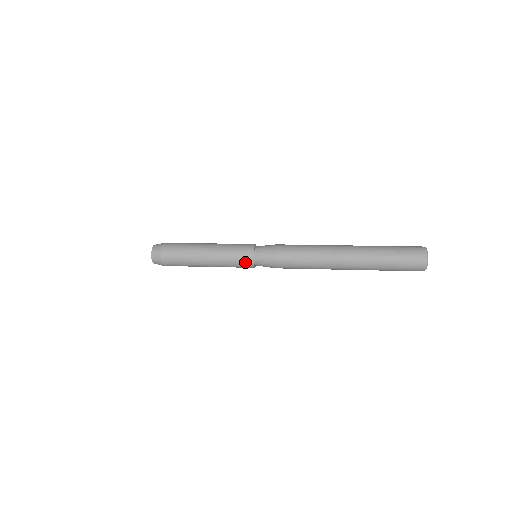
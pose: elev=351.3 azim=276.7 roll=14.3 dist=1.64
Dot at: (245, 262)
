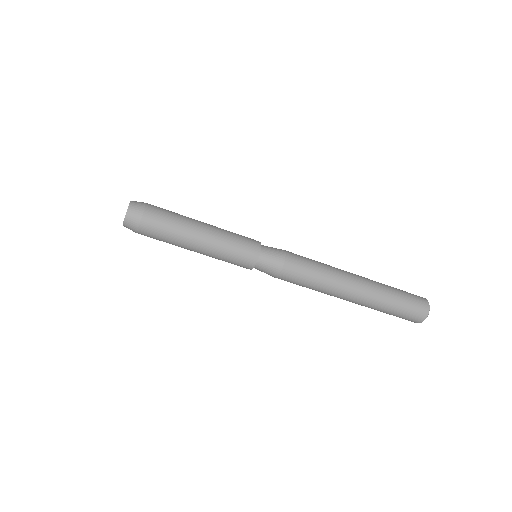
Dot at: (251, 241)
